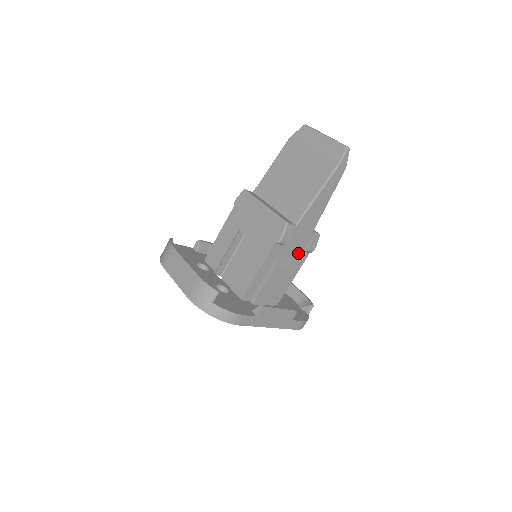
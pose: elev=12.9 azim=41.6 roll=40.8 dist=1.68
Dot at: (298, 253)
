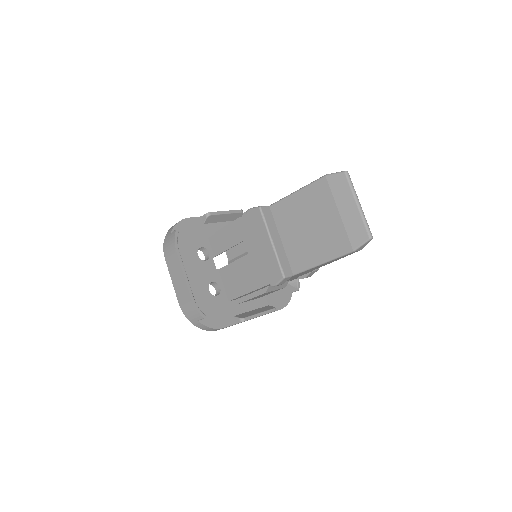
Dot at: (292, 278)
